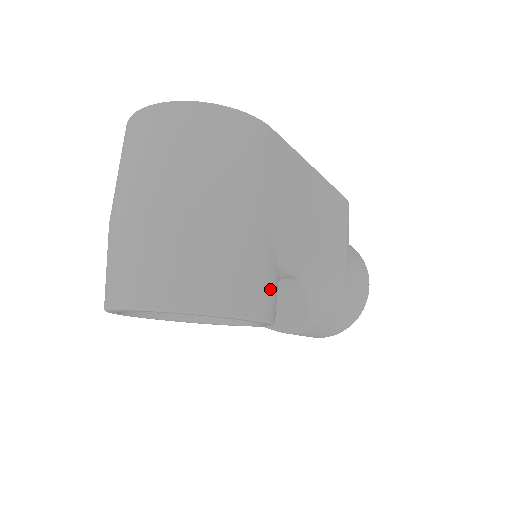
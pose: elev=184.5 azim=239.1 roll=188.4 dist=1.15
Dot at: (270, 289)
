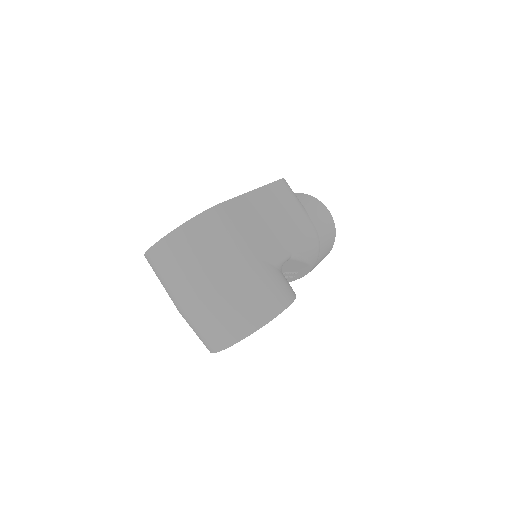
Dot at: (283, 285)
